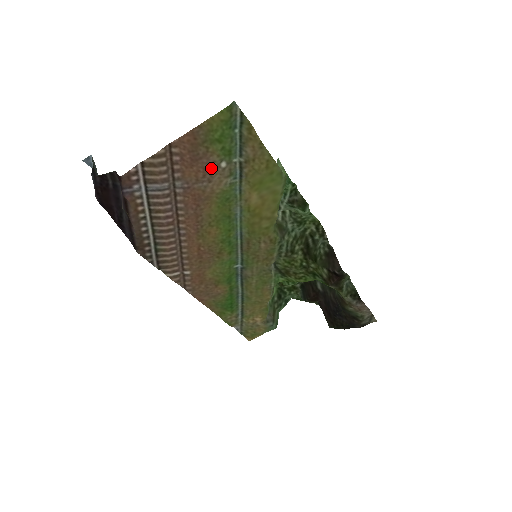
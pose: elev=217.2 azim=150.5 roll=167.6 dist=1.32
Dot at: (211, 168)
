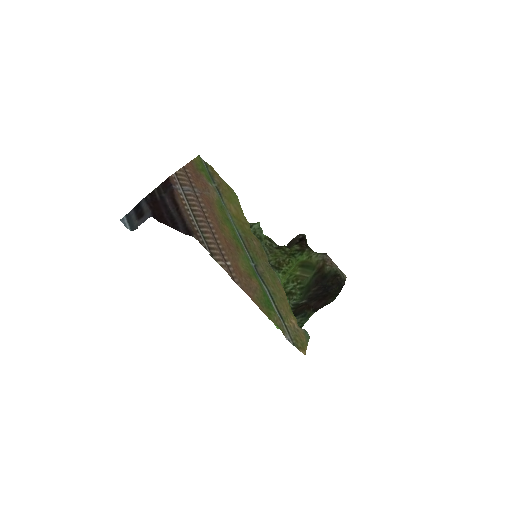
Dot at: (206, 184)
